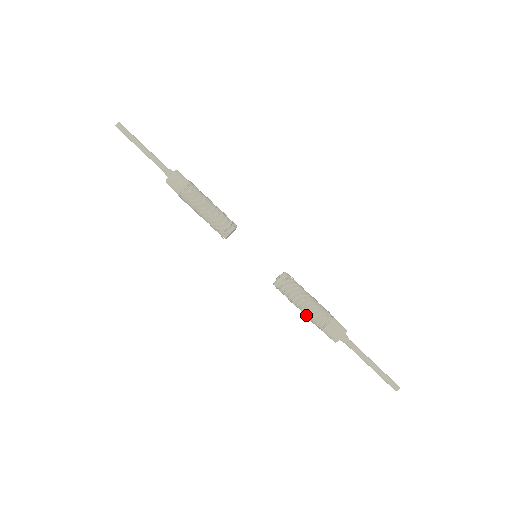
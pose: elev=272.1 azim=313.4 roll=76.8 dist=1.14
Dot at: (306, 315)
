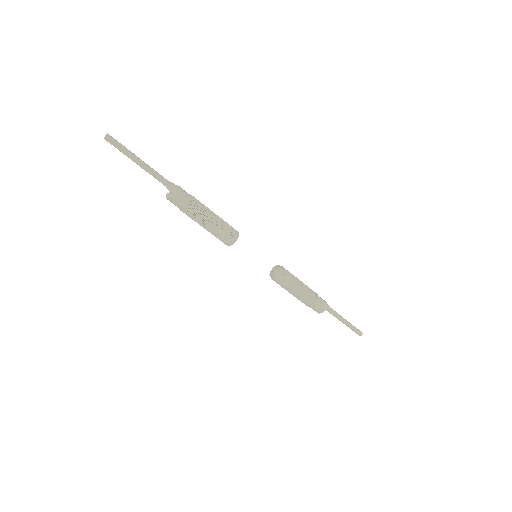
Dot at: occluded
